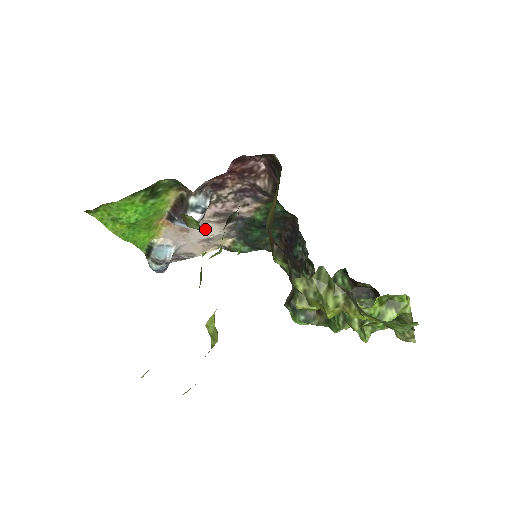
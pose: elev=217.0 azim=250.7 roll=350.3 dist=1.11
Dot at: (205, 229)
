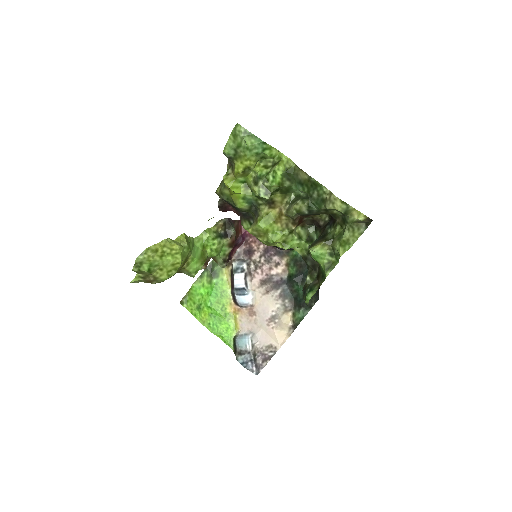
Dot at: (265, 306)
